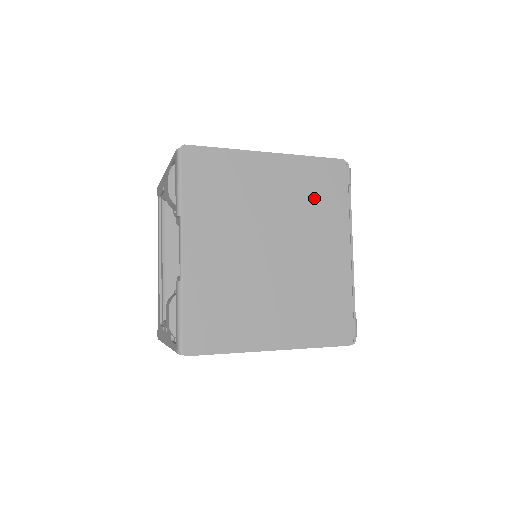
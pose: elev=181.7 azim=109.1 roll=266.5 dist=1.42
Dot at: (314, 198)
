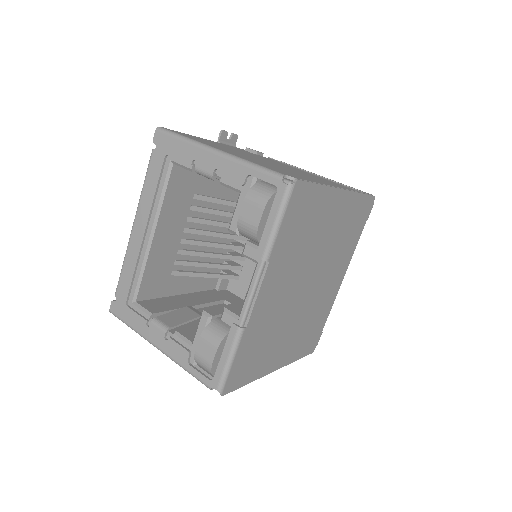
Dot at: (347, 234)
